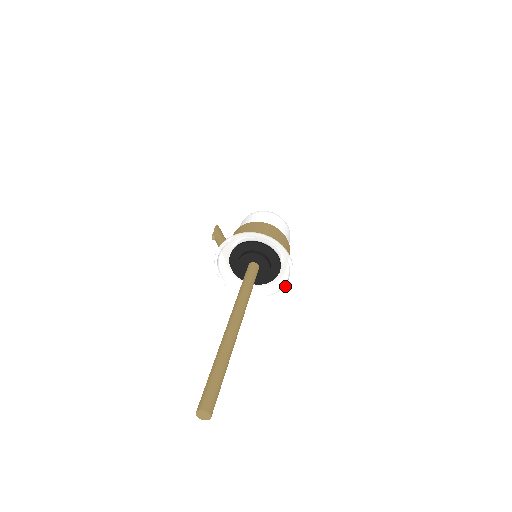
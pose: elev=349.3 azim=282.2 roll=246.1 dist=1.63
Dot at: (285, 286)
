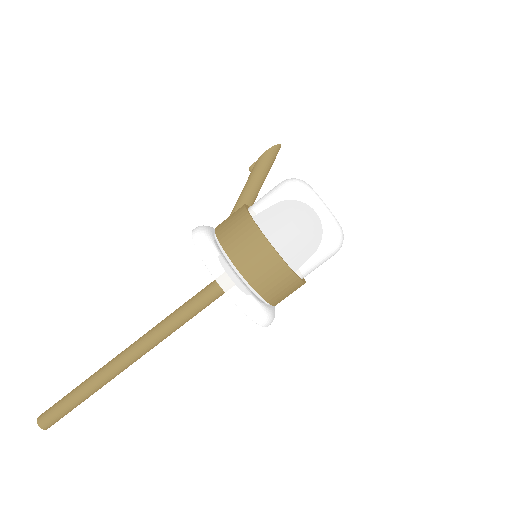
Dot at: occluded
